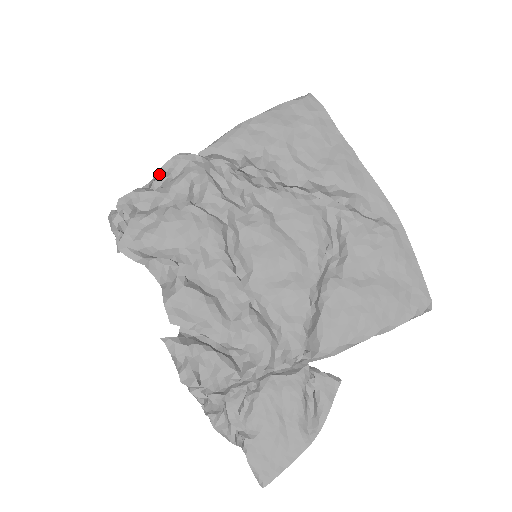
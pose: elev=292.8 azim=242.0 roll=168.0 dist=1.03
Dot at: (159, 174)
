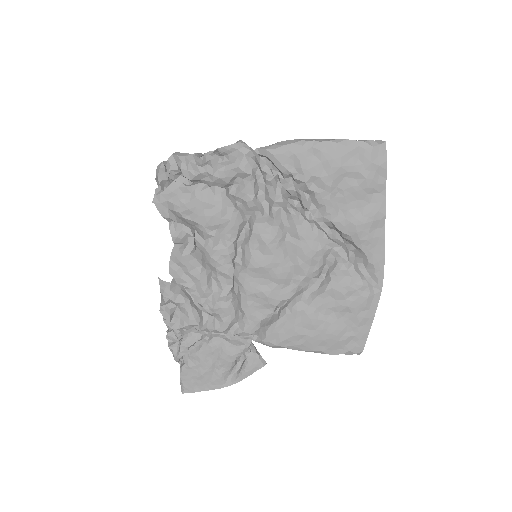
Dot at: (213, 152)
